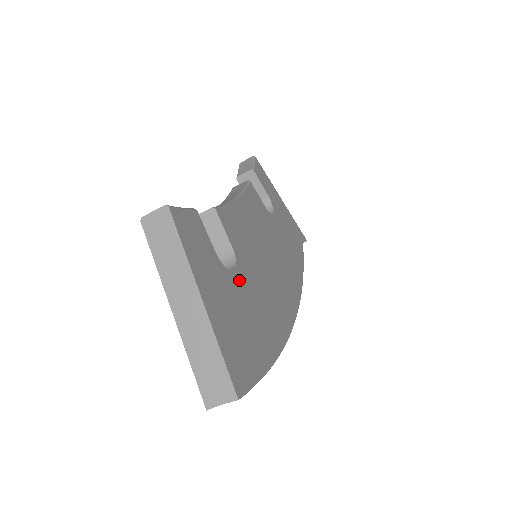
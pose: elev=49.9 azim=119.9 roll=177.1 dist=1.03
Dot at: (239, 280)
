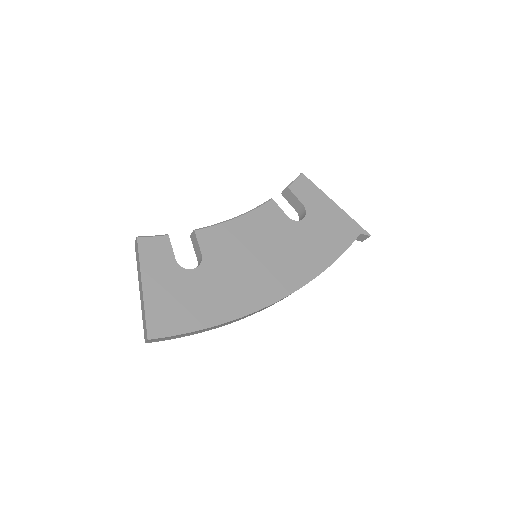
Dot at: (196, 275)
